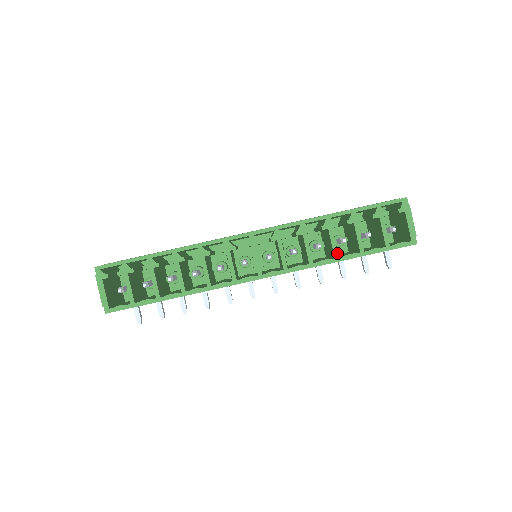
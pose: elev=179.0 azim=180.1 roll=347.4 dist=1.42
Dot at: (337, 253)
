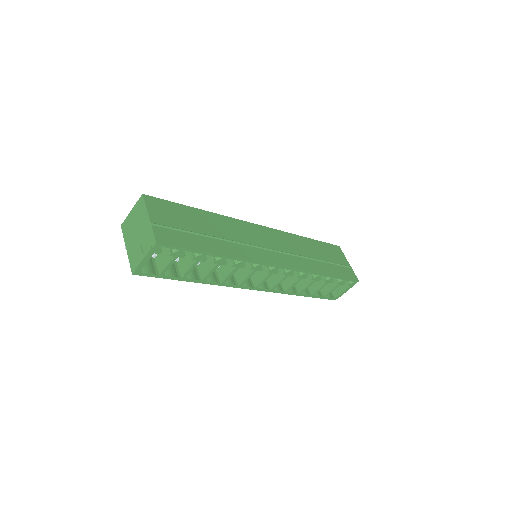
Dot at: occluded
